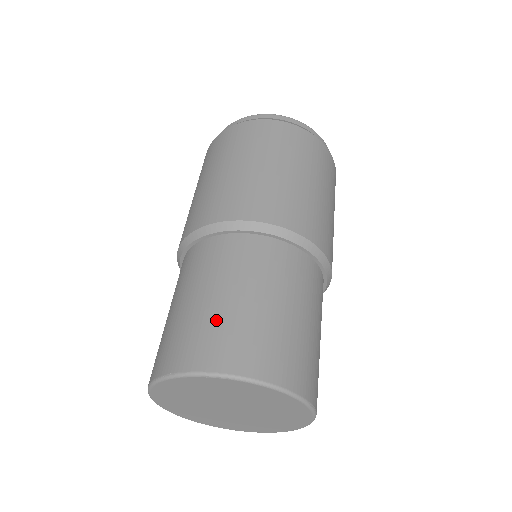
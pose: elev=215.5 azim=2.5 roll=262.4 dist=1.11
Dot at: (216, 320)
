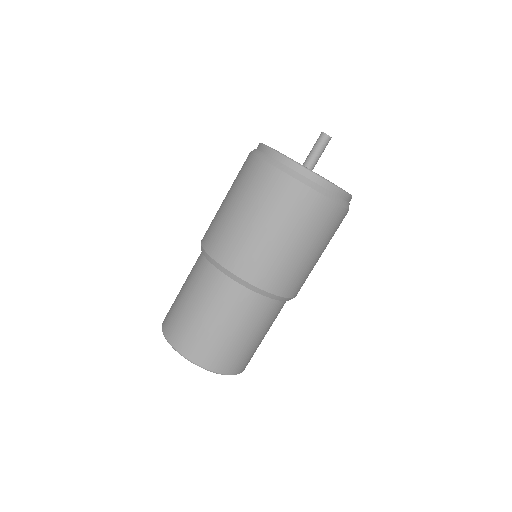
Dot at: (184, 319)
